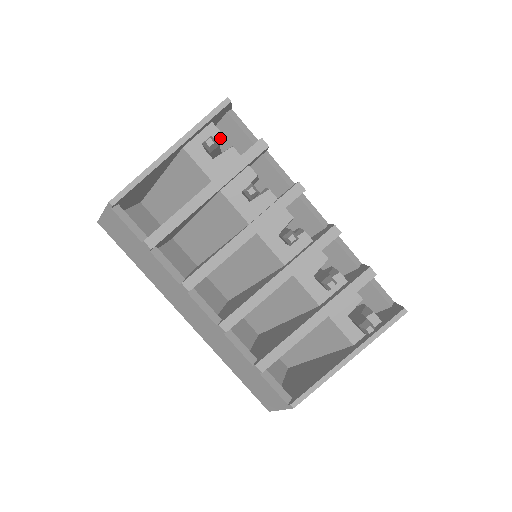
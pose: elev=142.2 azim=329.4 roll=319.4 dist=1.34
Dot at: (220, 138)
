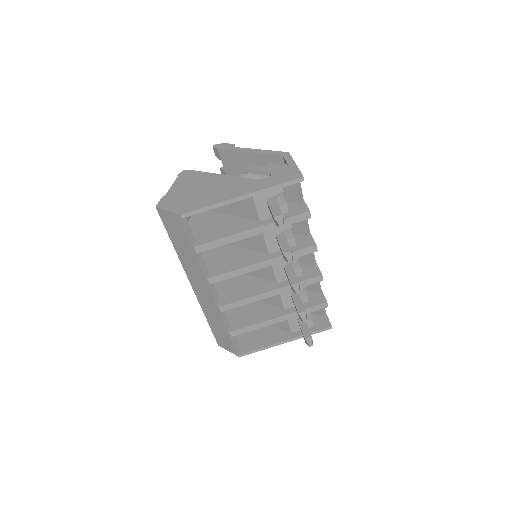
Dot at: occluded
